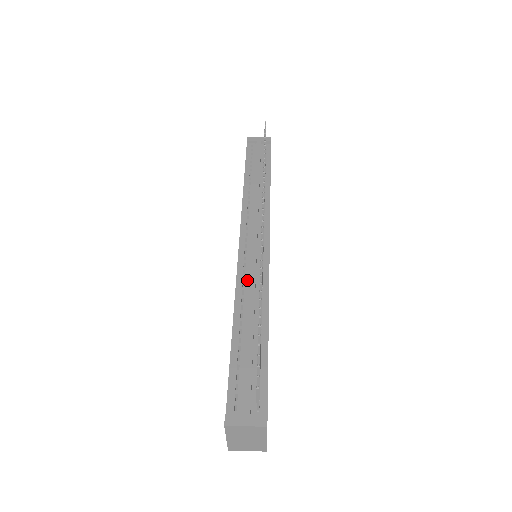
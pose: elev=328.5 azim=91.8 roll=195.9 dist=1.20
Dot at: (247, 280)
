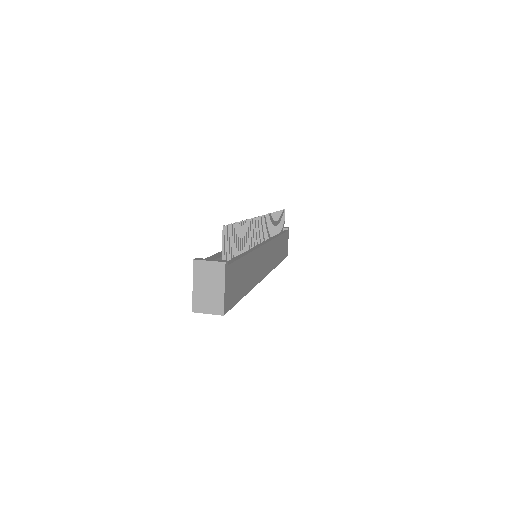
Dot at: occluded
